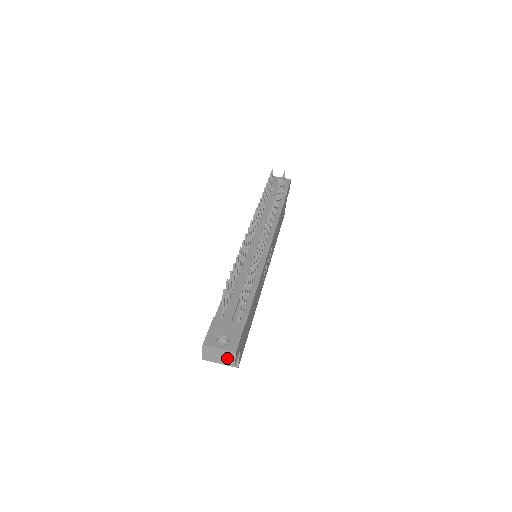
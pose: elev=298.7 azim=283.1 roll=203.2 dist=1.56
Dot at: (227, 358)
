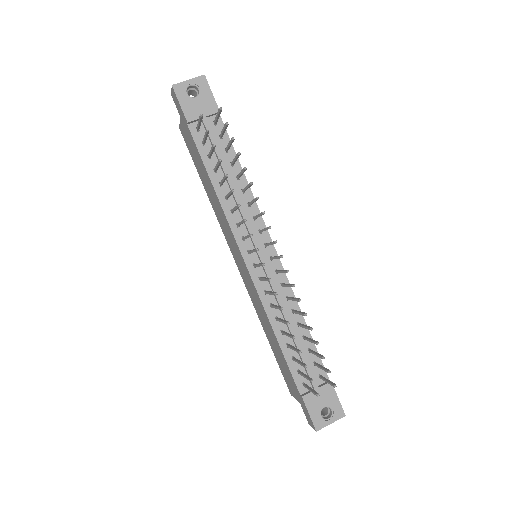
Dot at: occluded
